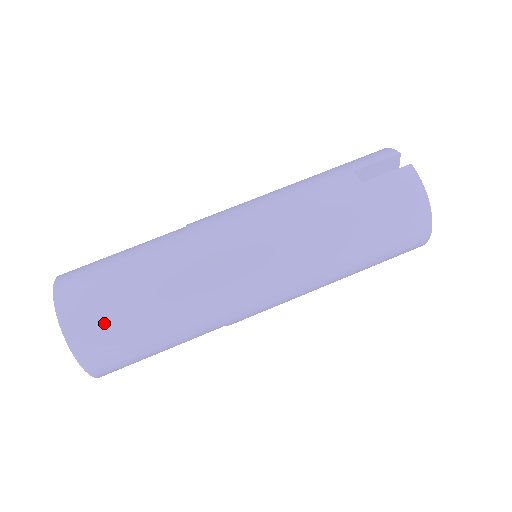
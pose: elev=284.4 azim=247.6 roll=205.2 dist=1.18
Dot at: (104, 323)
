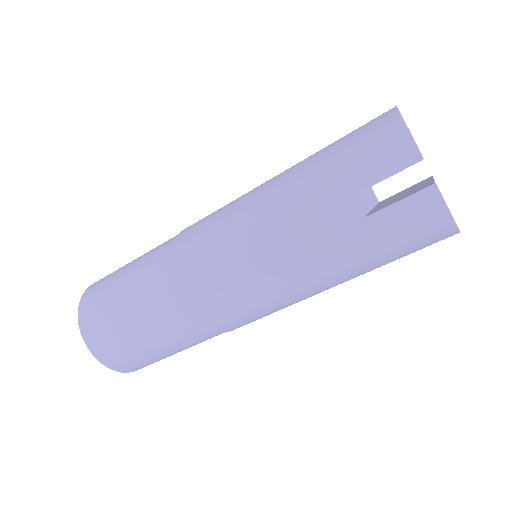
Dot at: (137, 359)
